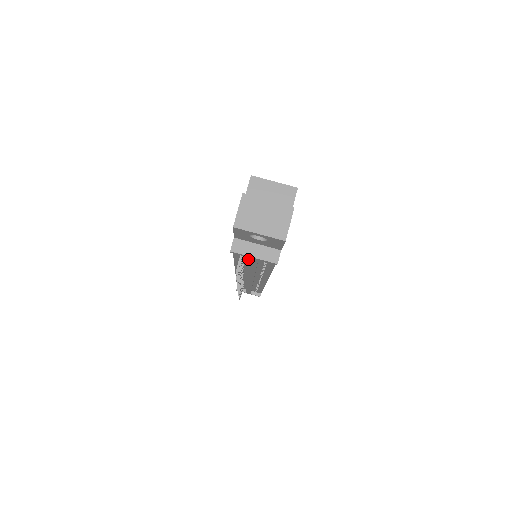
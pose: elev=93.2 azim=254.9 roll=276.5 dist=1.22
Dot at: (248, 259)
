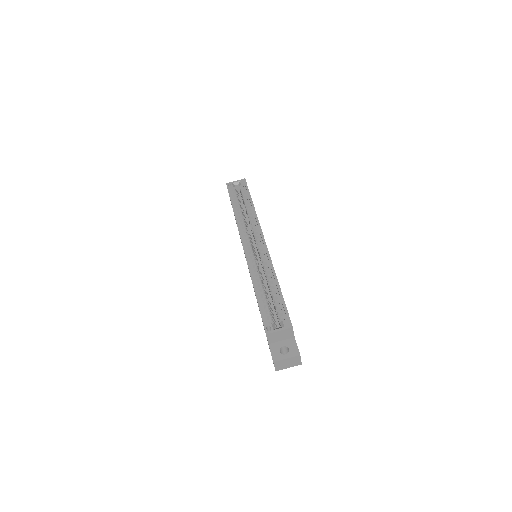
Dot at: occluded
